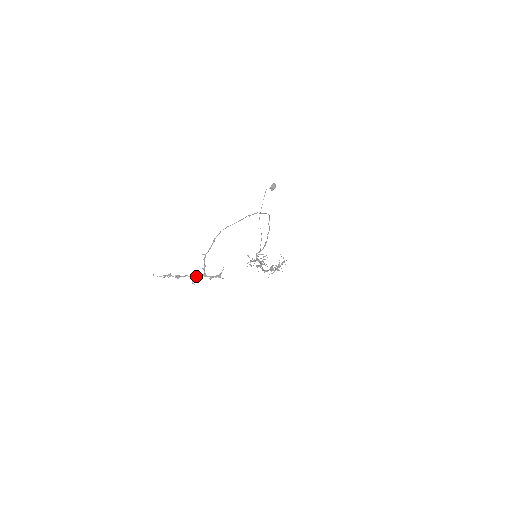
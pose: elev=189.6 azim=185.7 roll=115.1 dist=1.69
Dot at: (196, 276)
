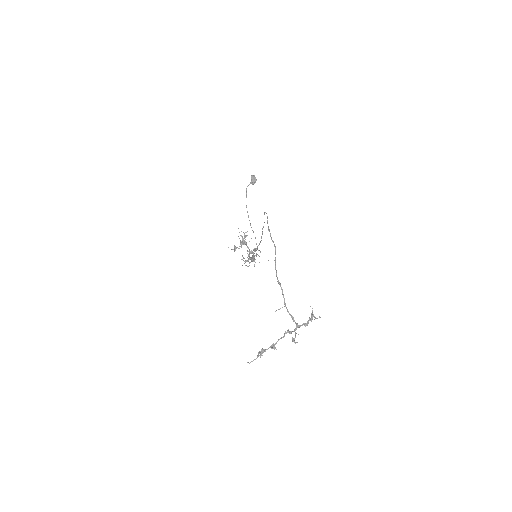
Dot at: (290, 333)
